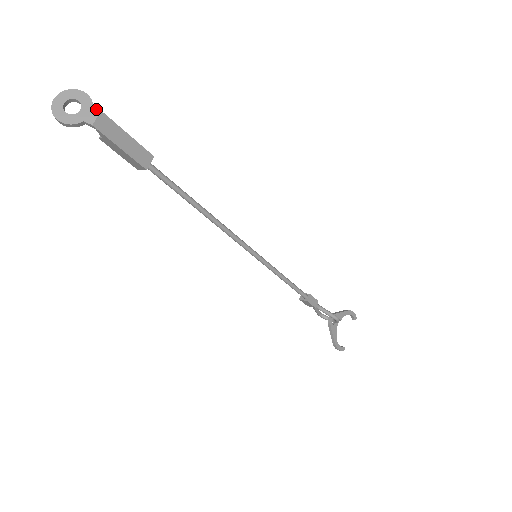
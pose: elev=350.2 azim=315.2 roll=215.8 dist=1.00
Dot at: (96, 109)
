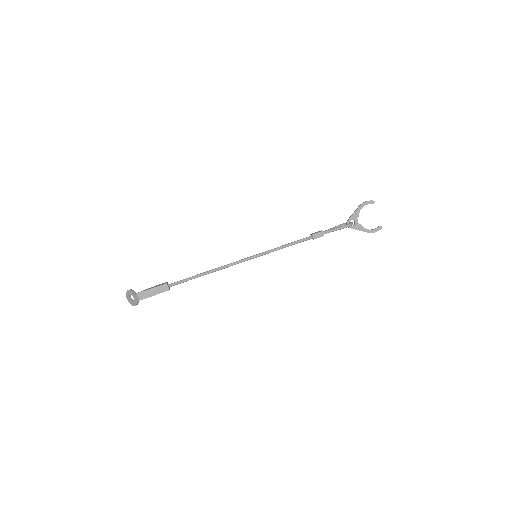
Dot at: (135, 294)
